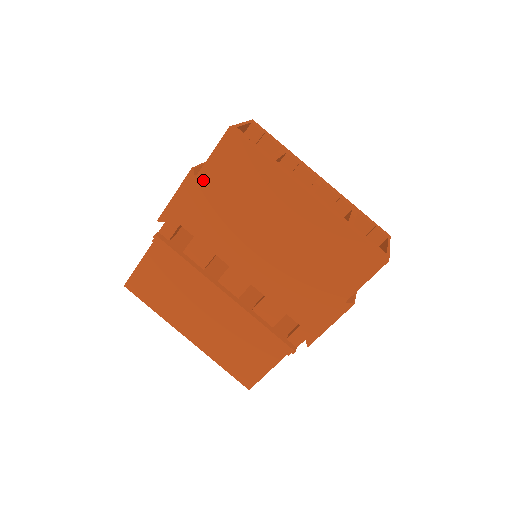
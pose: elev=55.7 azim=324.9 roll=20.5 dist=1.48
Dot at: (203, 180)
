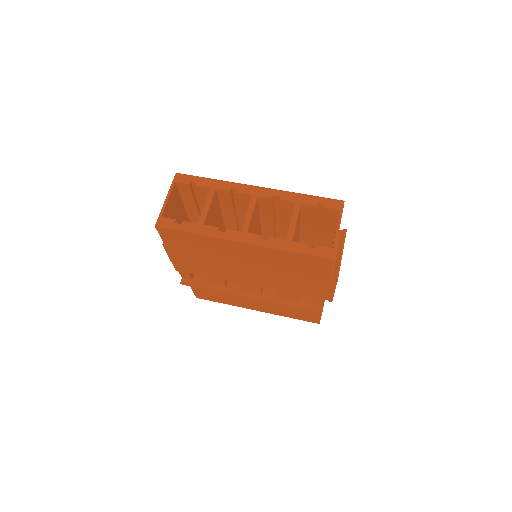
Dot at: (174, 252)
